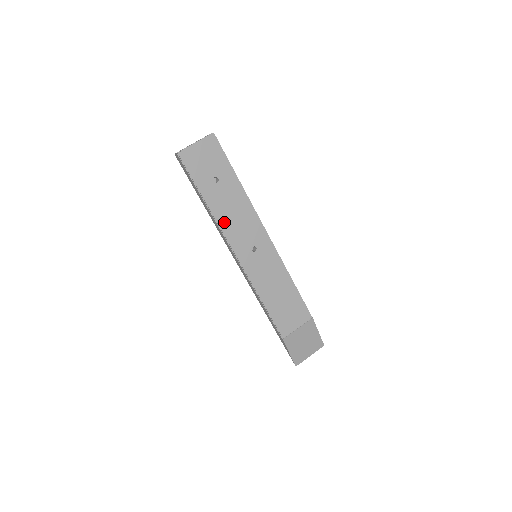
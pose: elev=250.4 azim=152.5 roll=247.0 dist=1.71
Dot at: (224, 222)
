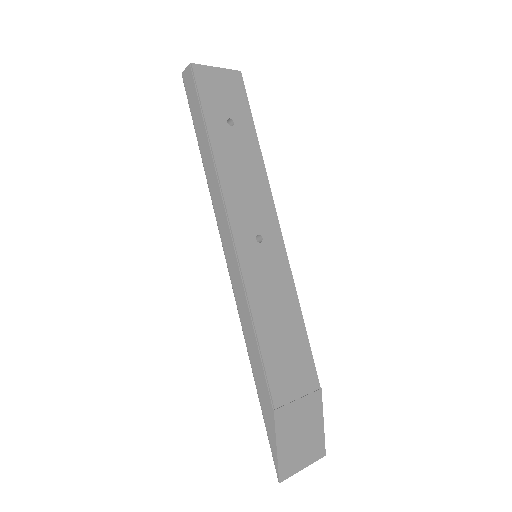
Dot at: (227, 180)
